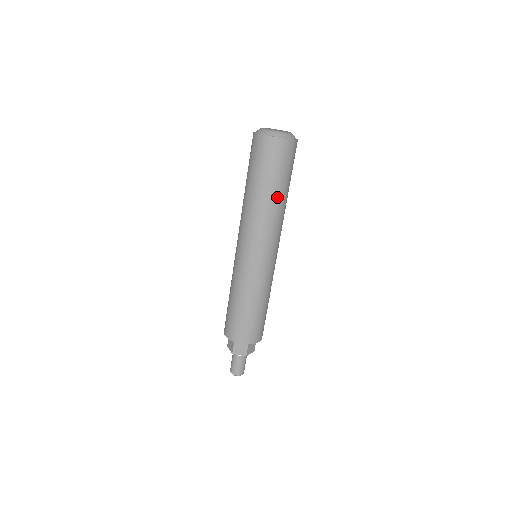
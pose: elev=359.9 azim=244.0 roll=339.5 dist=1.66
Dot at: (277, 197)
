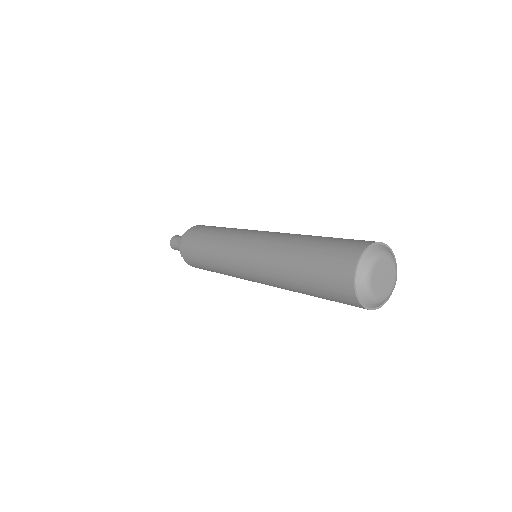
Dot at: occluded
